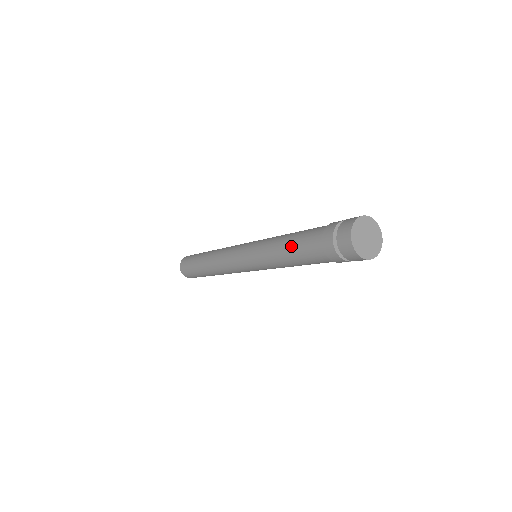
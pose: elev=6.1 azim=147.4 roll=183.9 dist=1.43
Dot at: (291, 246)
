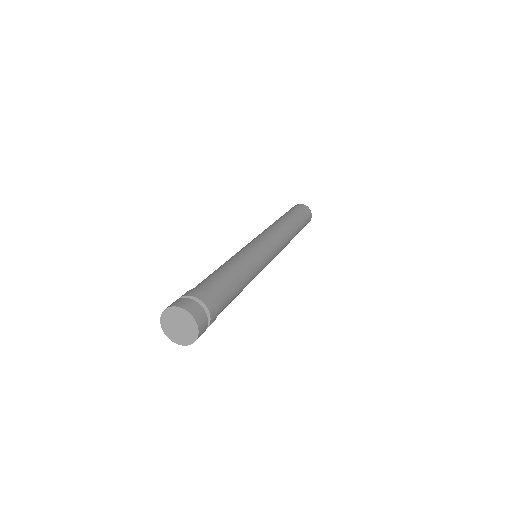
Dot at: occluded
